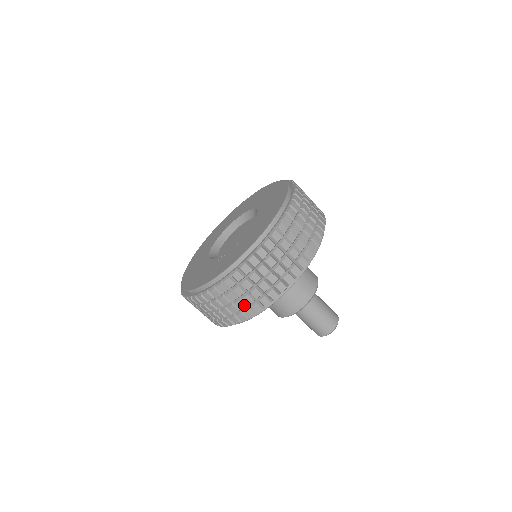
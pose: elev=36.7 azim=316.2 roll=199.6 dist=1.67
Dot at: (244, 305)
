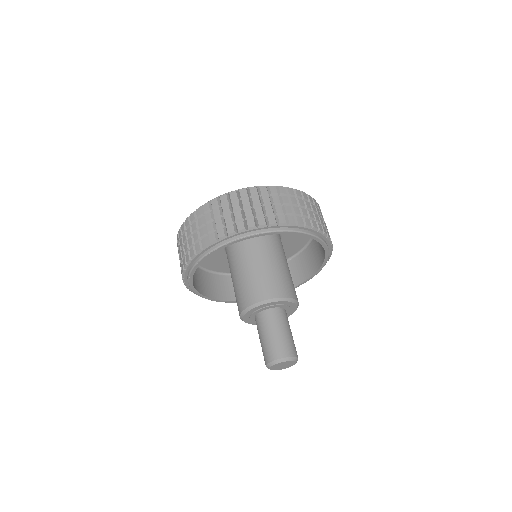
Dot at: (181, 263)
